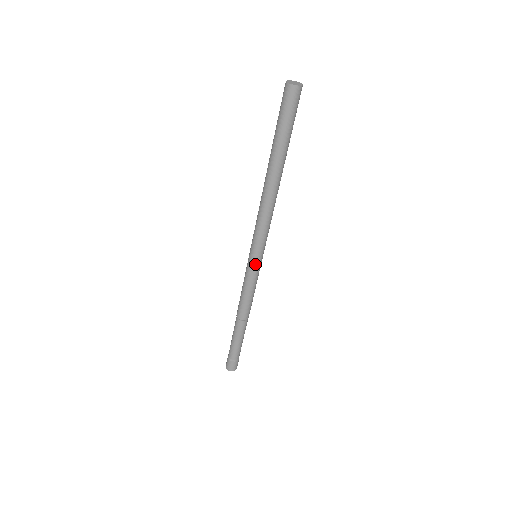
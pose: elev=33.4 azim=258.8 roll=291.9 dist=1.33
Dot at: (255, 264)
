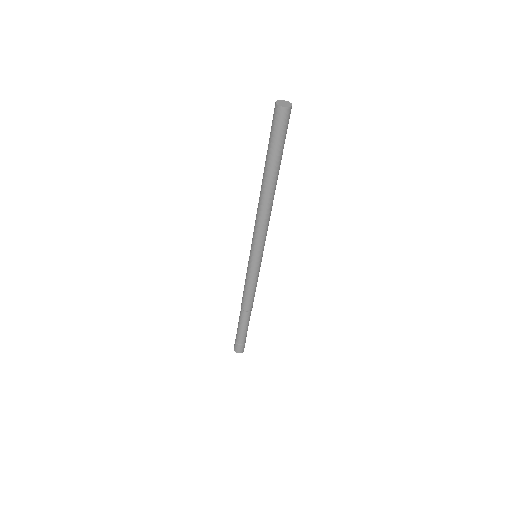
Dot at: (256, 264)
